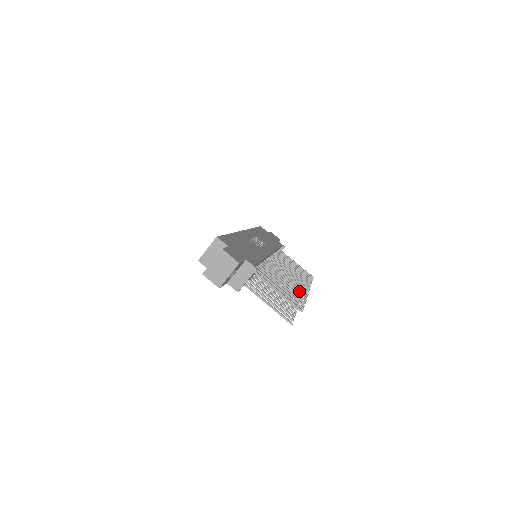
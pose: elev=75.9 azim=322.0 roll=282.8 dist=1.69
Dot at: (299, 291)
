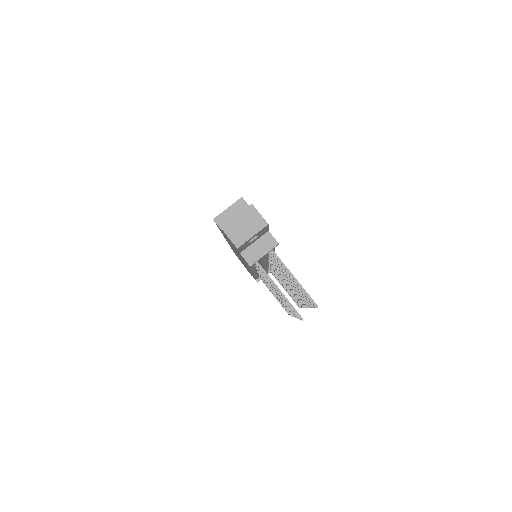
Dot at: occluded
